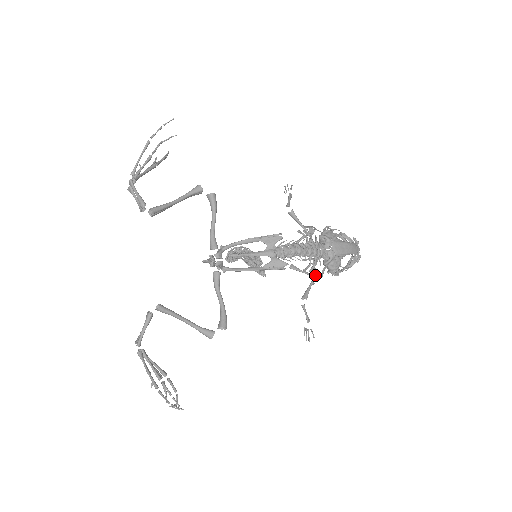
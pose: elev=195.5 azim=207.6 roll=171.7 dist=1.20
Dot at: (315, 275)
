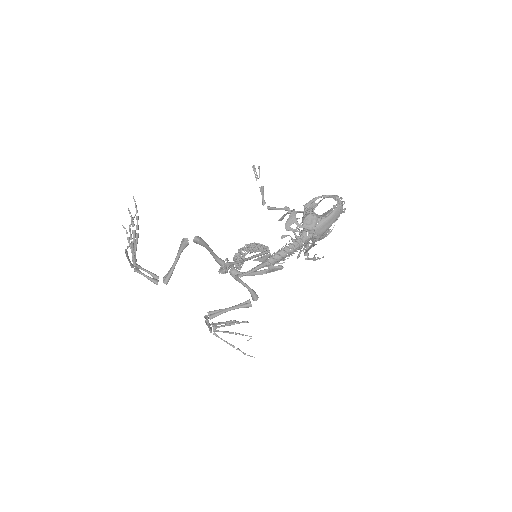
Dot at: (308, 250)
